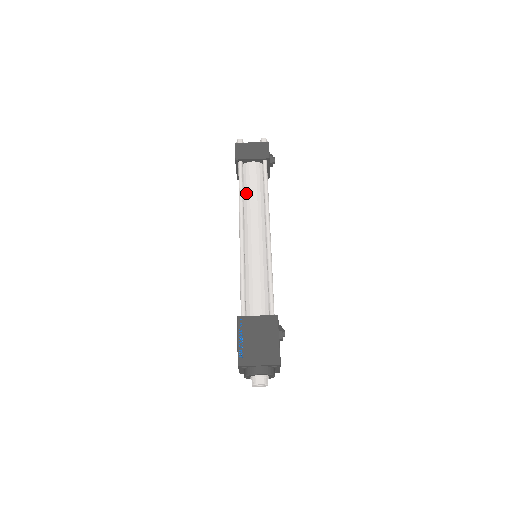
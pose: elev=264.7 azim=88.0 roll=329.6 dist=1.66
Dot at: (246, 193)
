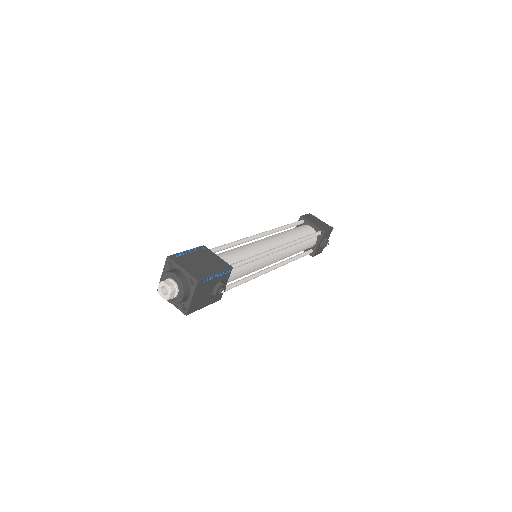
Dot at: (289, 230)
